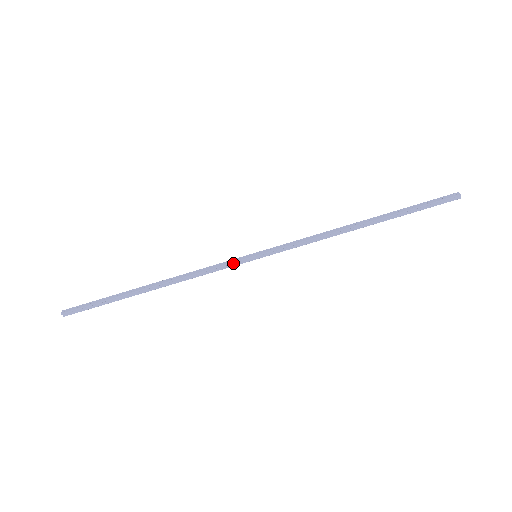
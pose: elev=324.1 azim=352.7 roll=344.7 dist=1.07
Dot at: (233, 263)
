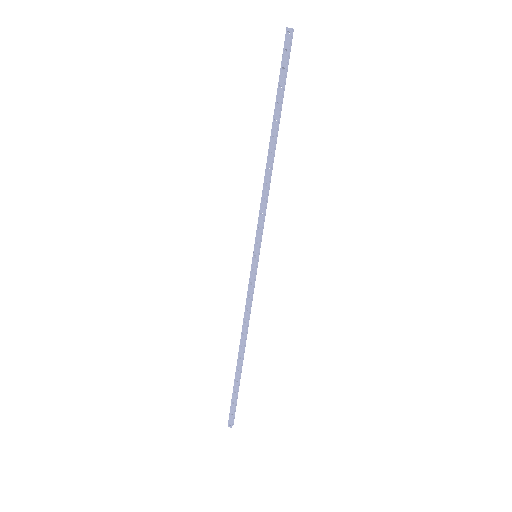
Dot at: (254, 279)
